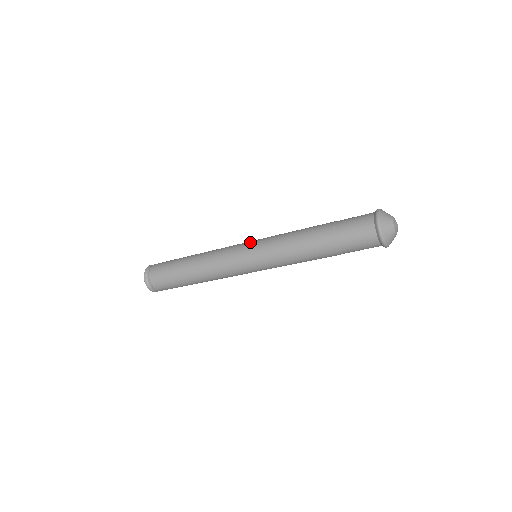
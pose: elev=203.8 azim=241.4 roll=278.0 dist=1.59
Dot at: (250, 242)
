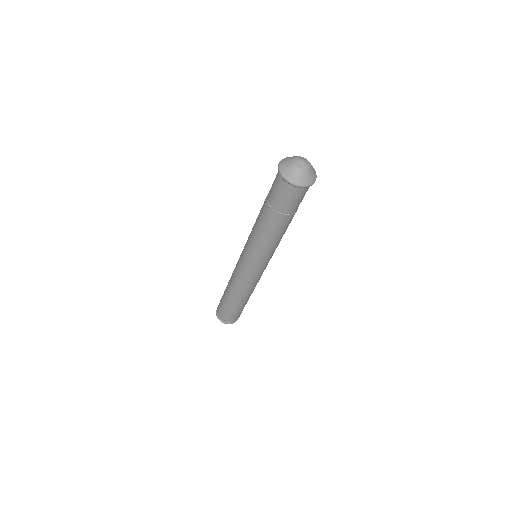
Dot at: (242, 251)
